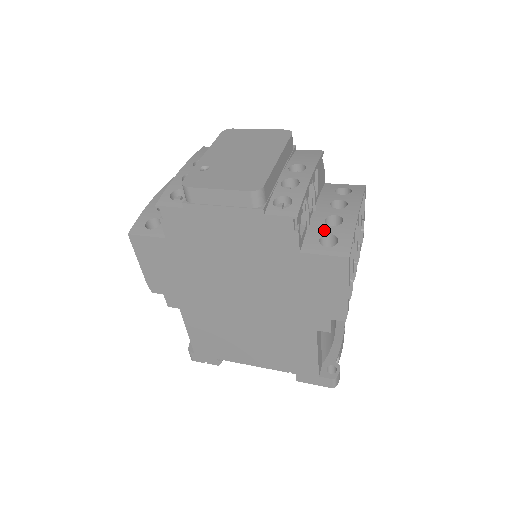
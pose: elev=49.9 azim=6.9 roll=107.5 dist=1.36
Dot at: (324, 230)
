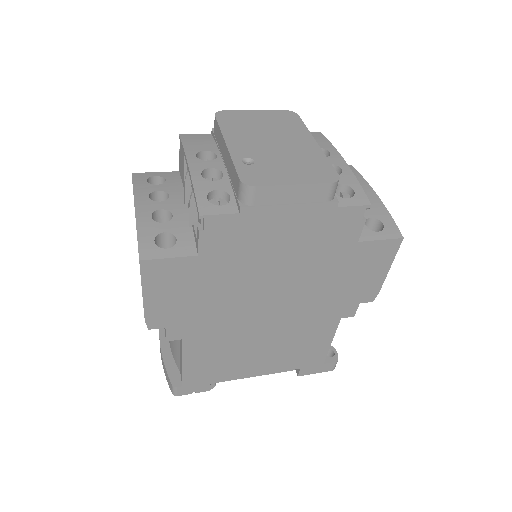
Dot at: occluded
